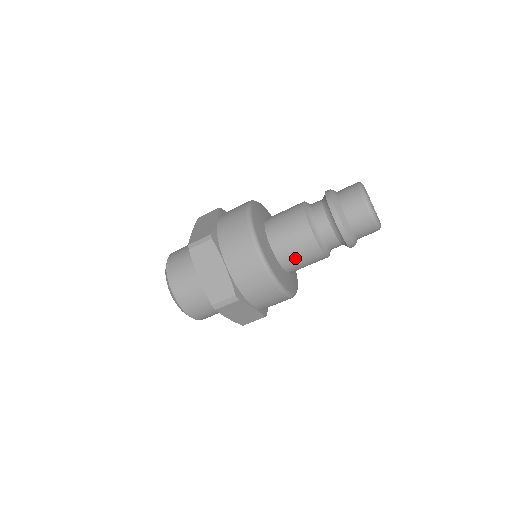
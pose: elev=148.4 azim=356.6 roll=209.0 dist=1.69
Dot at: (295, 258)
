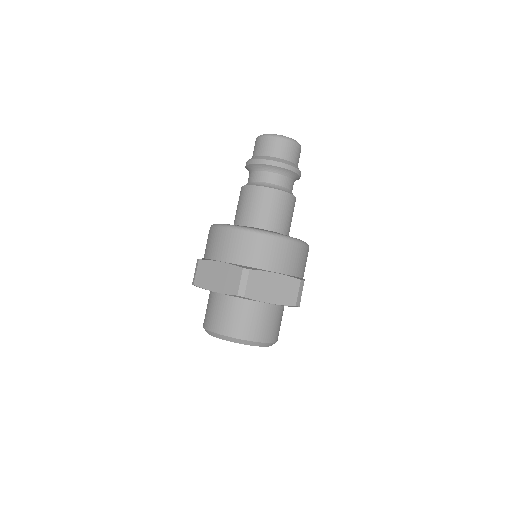
Dot at: (265, 213)
